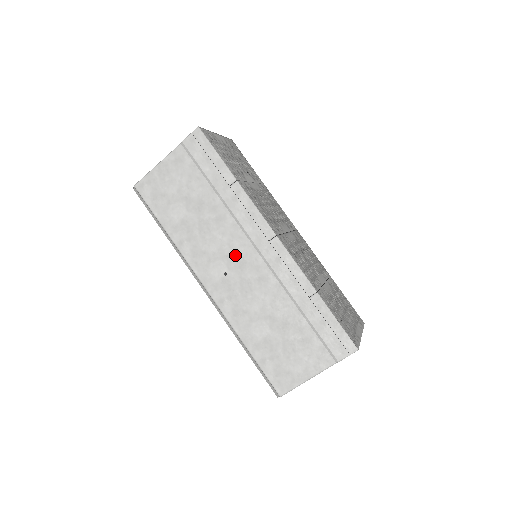
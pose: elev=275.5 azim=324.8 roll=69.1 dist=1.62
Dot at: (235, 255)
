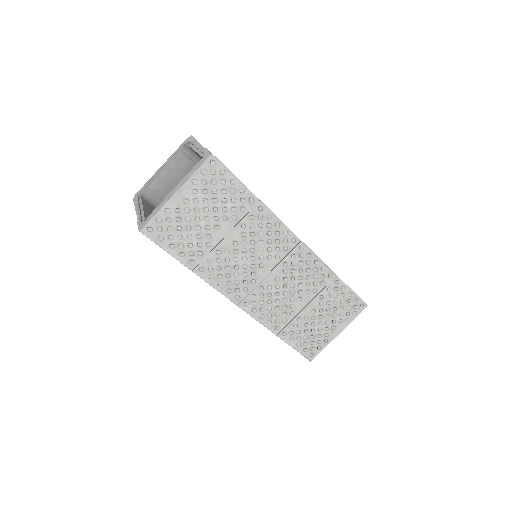
Dot at: occluded
